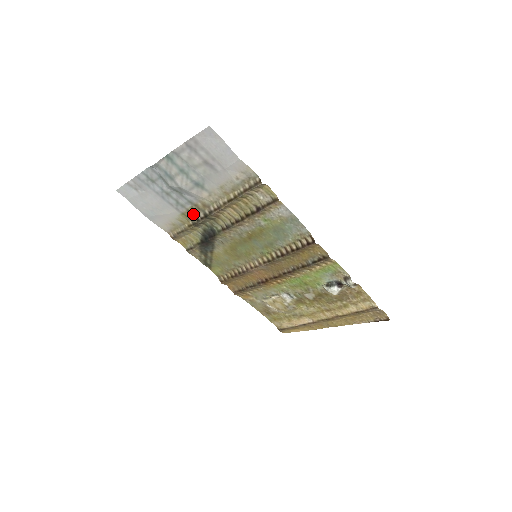
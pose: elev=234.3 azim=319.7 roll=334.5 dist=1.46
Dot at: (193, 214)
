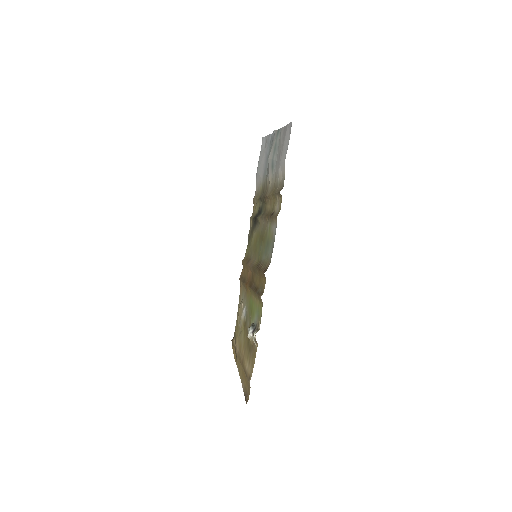
Dot at: (264, 189)
